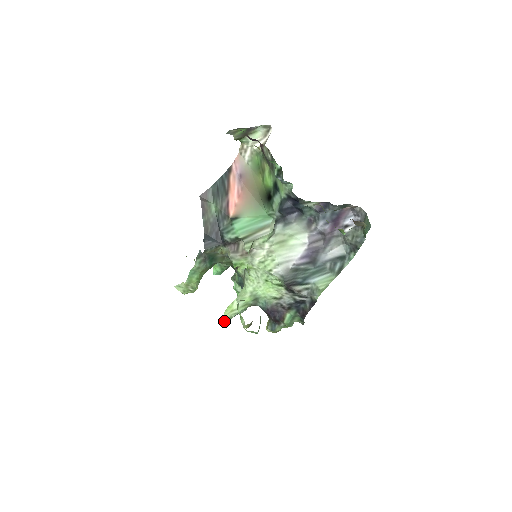
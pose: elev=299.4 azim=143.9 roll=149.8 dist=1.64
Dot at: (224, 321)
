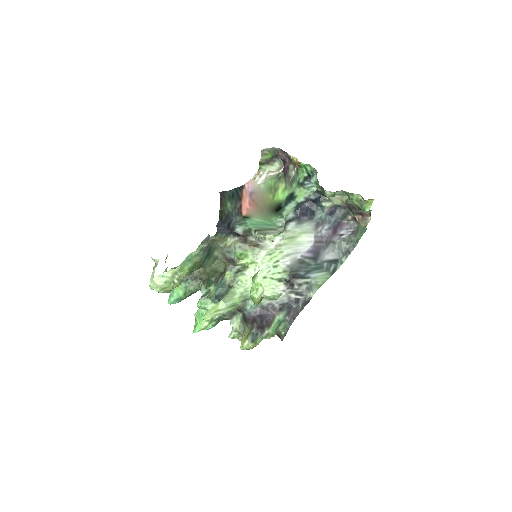
Dot at: (204, 322)
